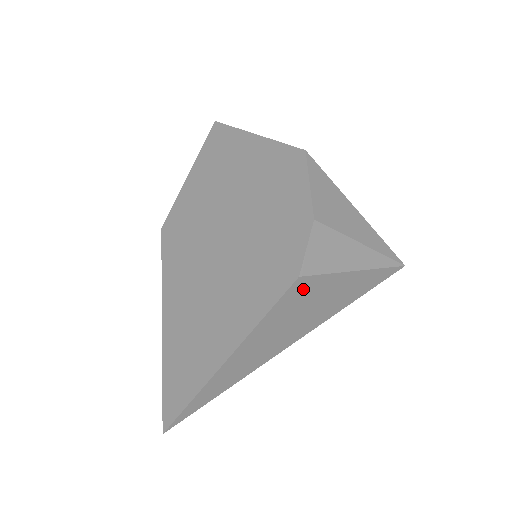
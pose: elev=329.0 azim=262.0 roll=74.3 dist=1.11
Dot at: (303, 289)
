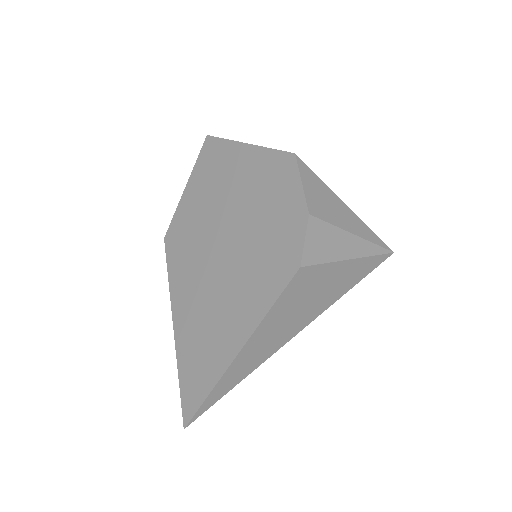
Dot at: (304, 279)
